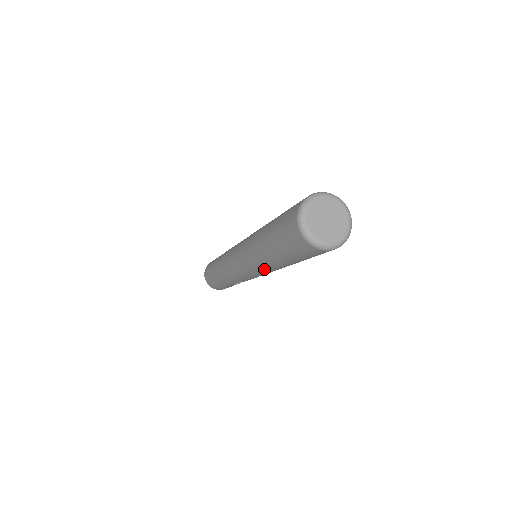
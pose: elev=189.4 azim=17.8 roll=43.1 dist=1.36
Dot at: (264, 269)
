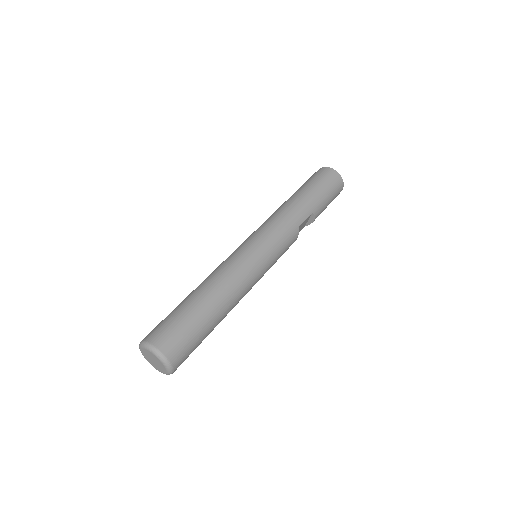
Dot at: occluded
